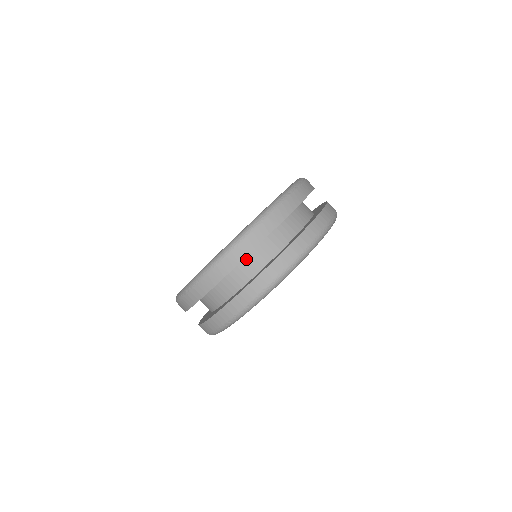
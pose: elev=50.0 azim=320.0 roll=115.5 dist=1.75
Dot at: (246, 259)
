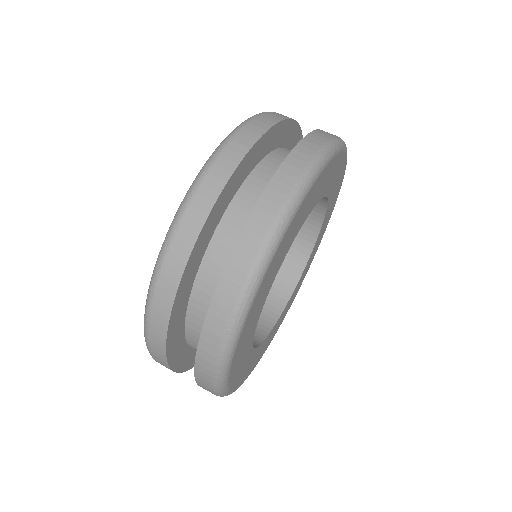
Dot at: occluded
